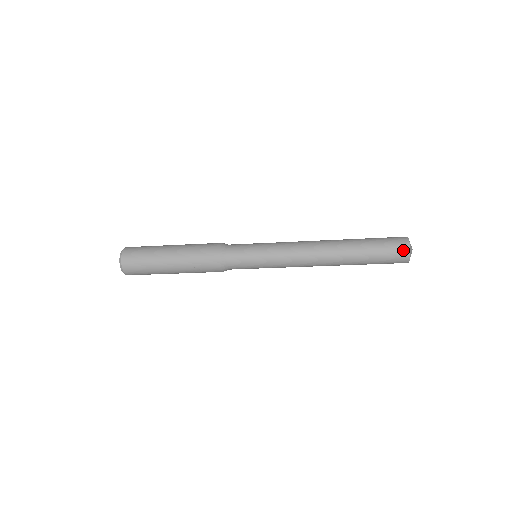
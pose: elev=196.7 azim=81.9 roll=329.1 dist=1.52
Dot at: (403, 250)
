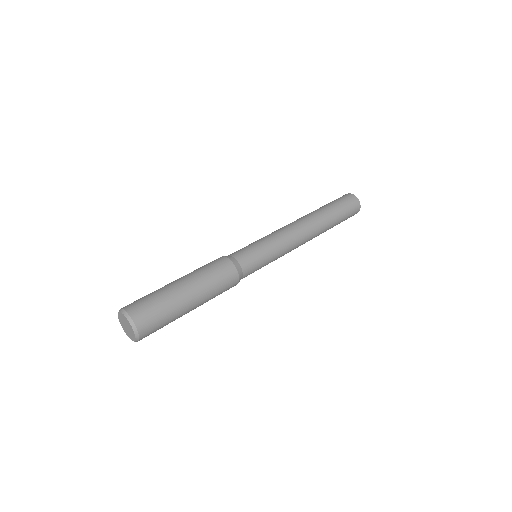
Dot at: occluded
